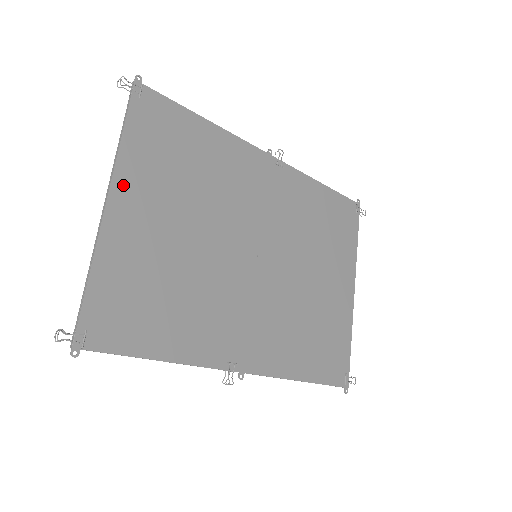
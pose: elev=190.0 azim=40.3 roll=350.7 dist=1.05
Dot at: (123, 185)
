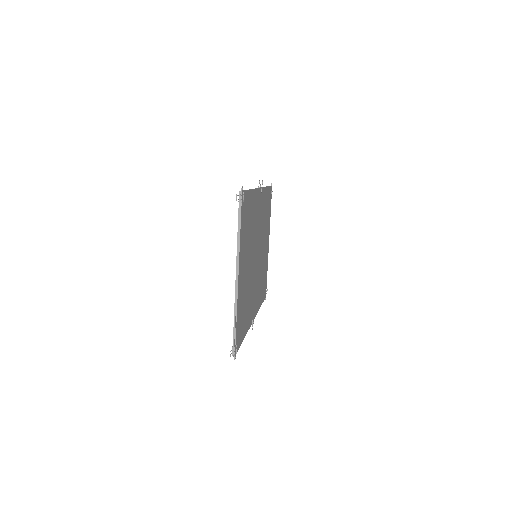
Dot at: (240, 262)
